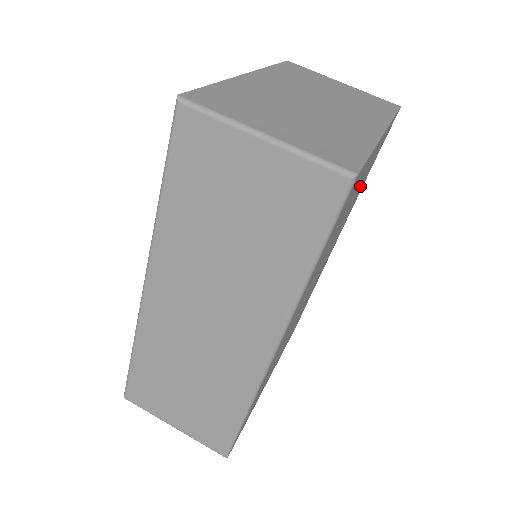
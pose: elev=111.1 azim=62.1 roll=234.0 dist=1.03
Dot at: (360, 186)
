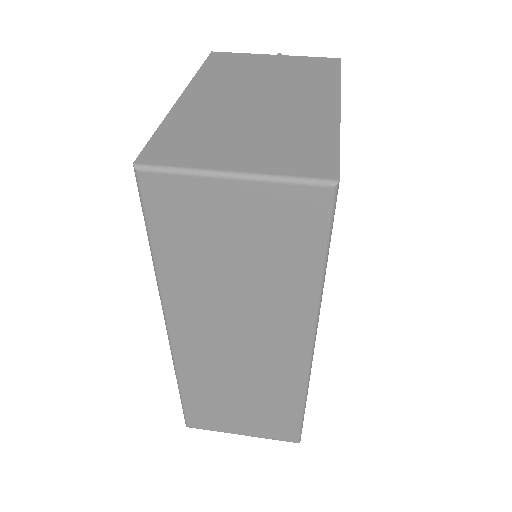
Dot at: occluded
